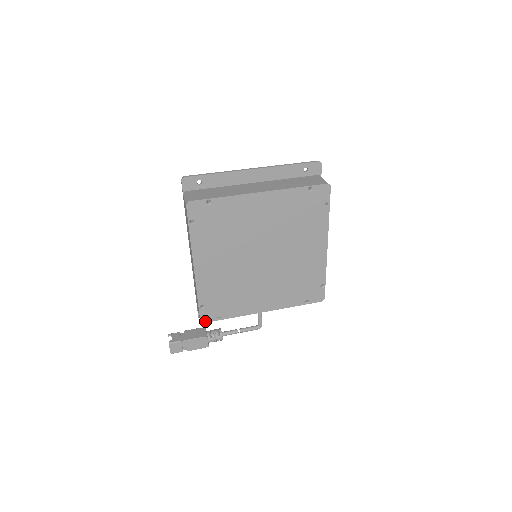
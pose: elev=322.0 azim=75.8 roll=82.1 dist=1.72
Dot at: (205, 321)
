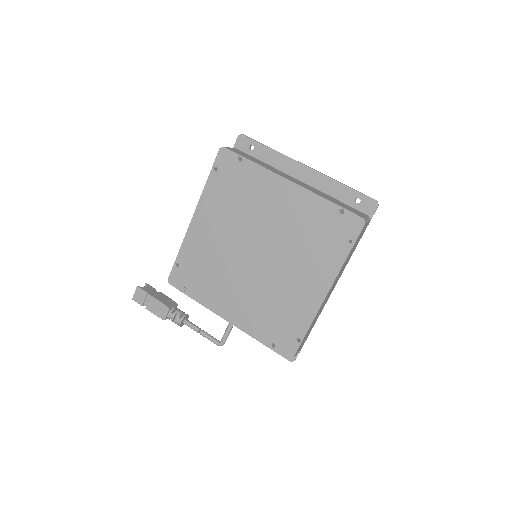
Dot at: (172, 283)
